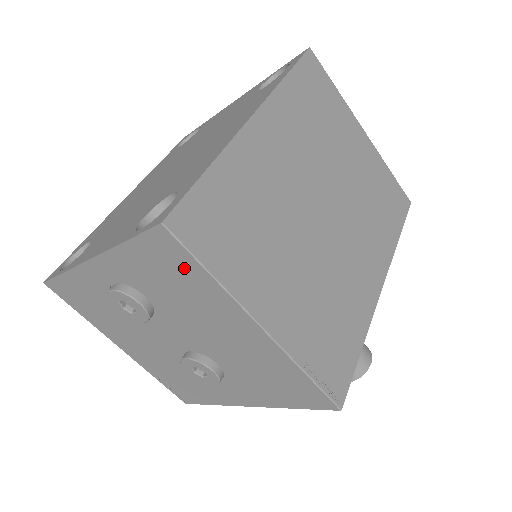
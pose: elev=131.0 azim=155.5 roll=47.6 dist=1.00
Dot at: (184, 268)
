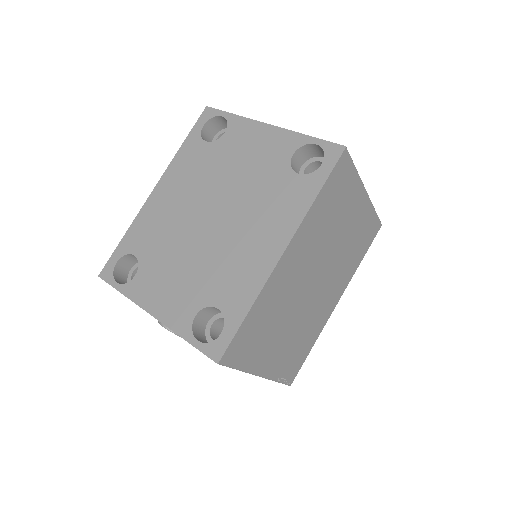
Dot at: occluded
